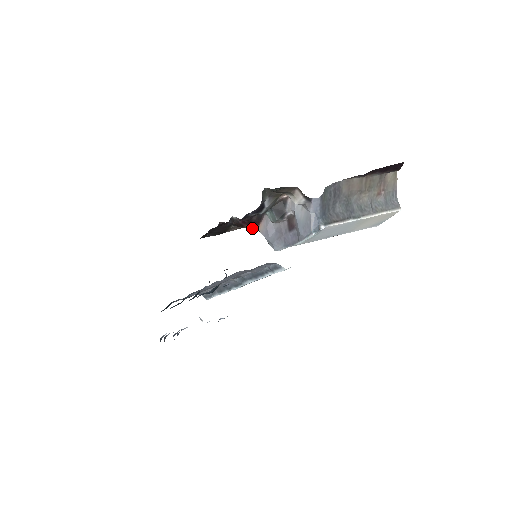
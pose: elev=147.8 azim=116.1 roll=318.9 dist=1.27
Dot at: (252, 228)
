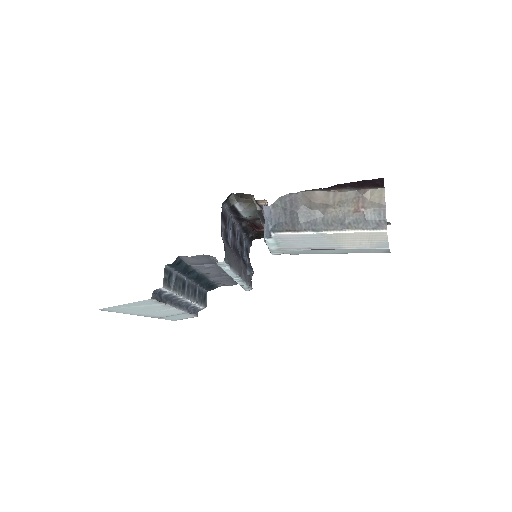
Dot at: occluded
